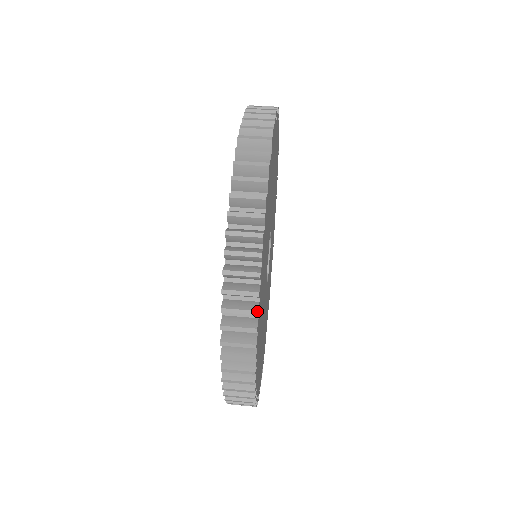
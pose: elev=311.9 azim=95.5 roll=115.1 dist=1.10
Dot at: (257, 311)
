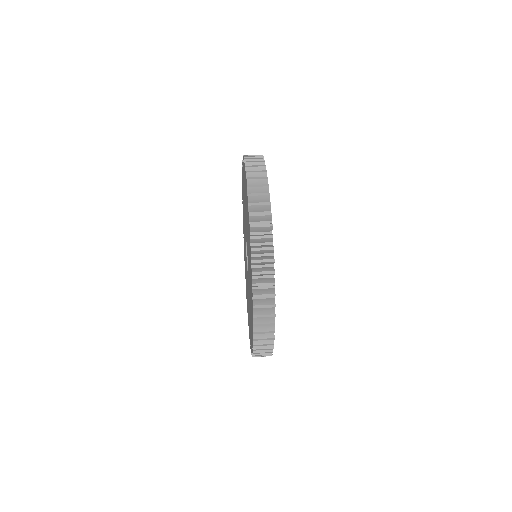
Dot at: (266, 170)
